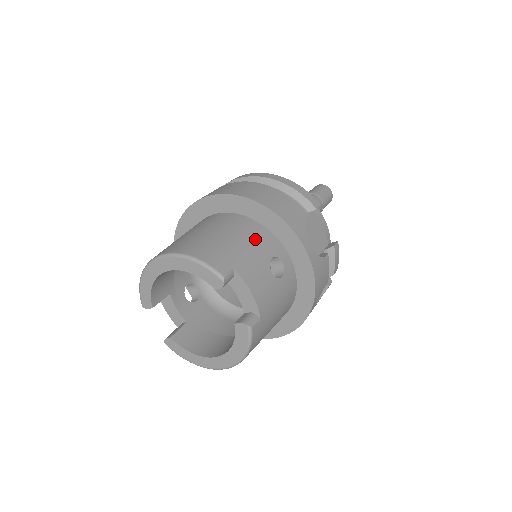
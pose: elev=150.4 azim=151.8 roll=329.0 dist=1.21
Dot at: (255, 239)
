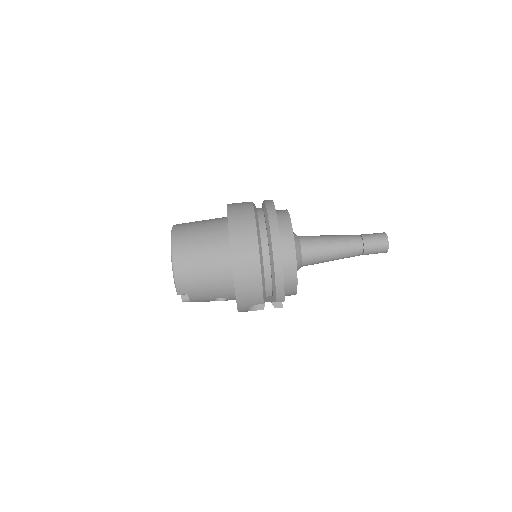
Dot at: (219, 289)
